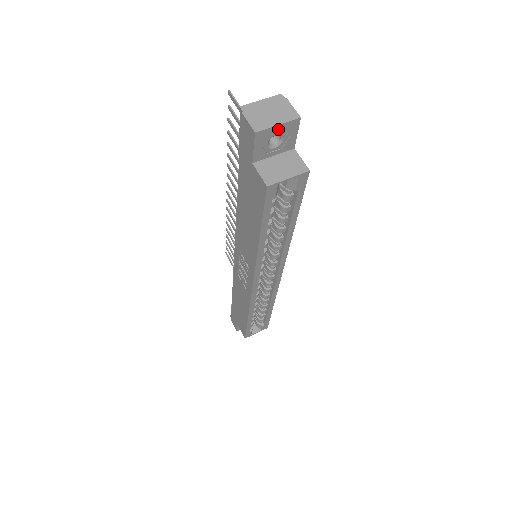
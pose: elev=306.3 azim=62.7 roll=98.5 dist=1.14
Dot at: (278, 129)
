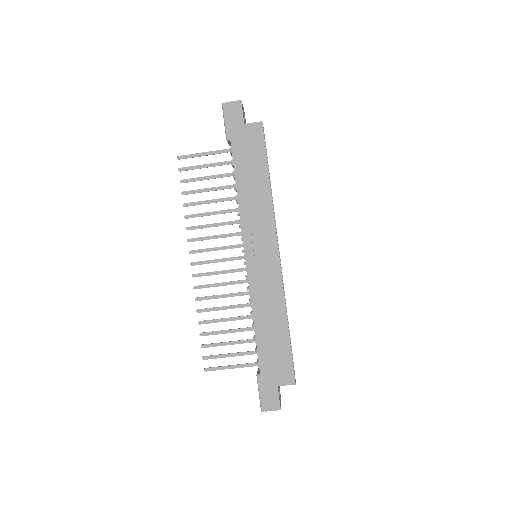
Dot at: (243, 108)
